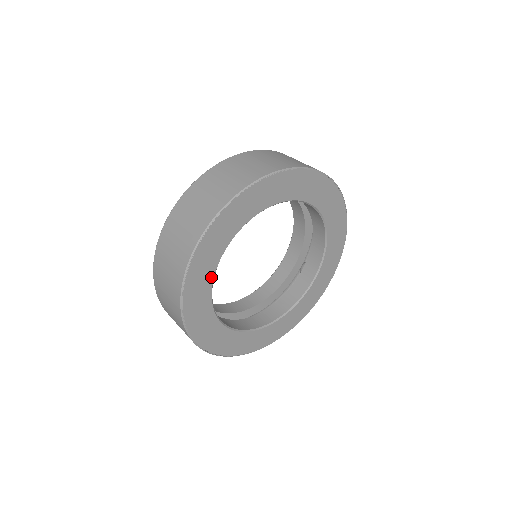
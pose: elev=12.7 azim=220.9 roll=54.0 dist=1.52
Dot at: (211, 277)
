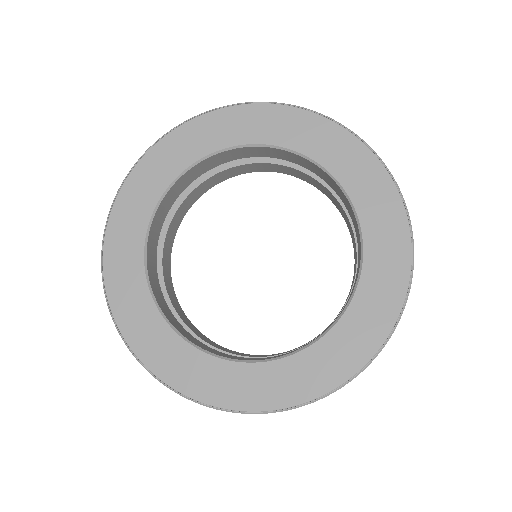
Dot at: (145, 289)
